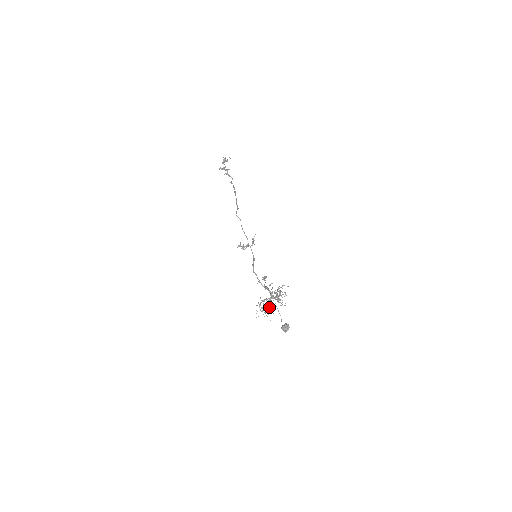
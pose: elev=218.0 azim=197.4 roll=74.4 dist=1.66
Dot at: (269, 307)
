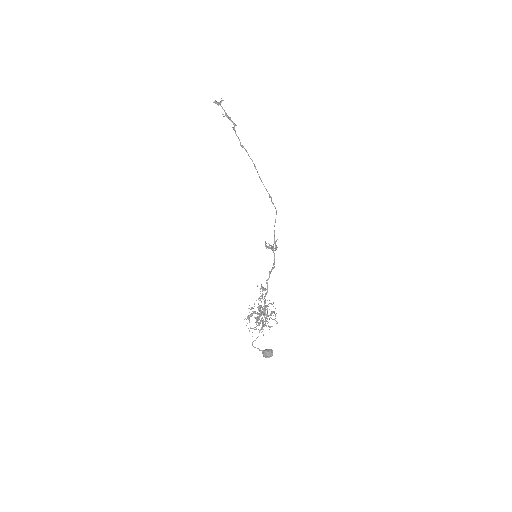
Dot at: occluded
